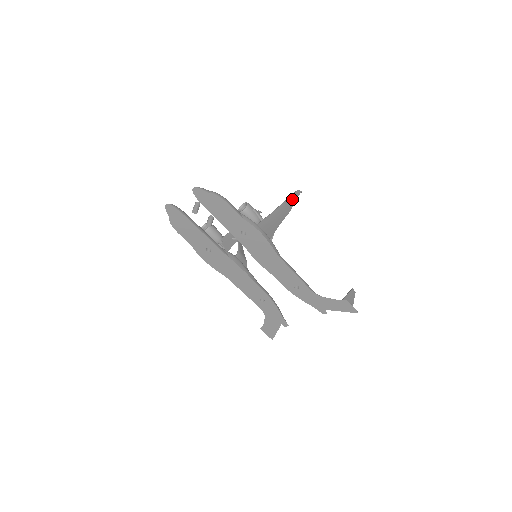
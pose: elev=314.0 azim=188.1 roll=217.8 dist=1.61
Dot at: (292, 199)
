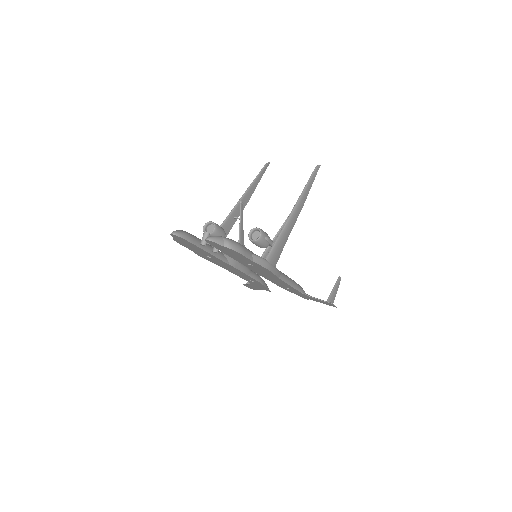
Dot at: (308, 187)
